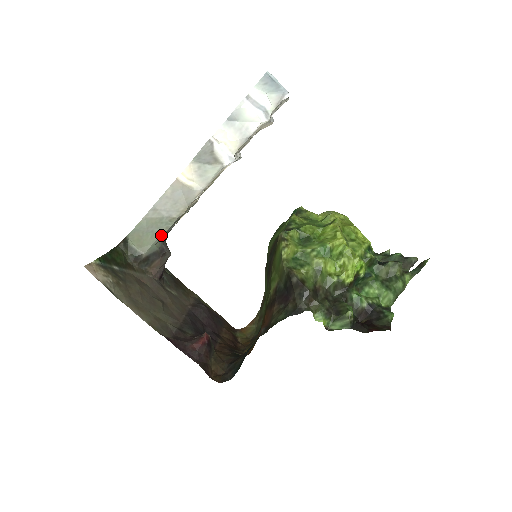
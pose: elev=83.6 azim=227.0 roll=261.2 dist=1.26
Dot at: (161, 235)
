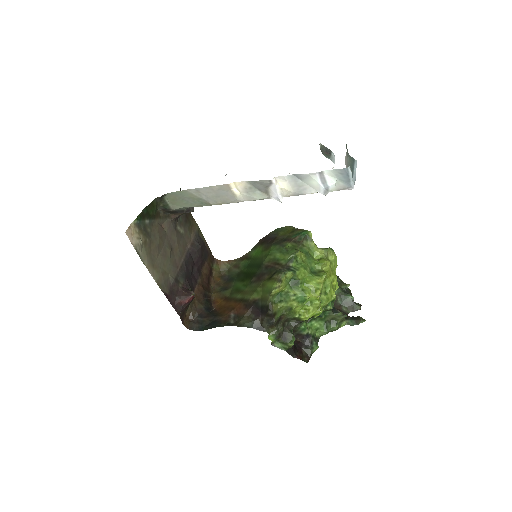
Dot at: occluded
